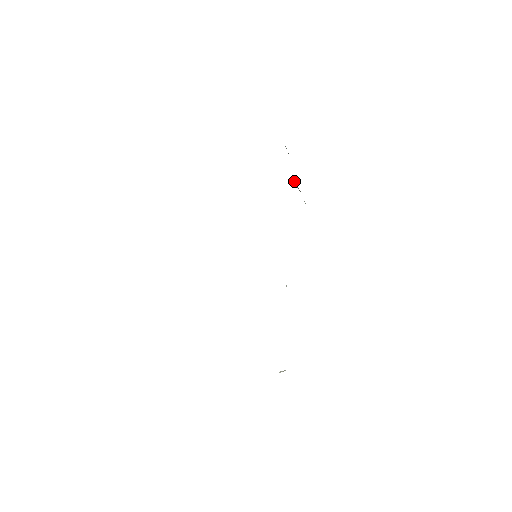
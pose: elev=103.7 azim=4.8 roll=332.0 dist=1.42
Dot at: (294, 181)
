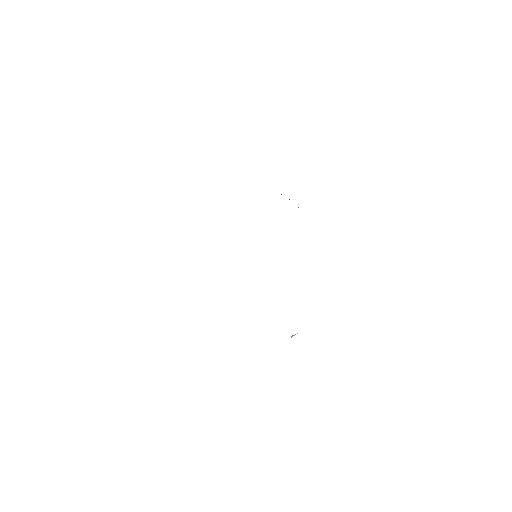
Dot at: occluded
